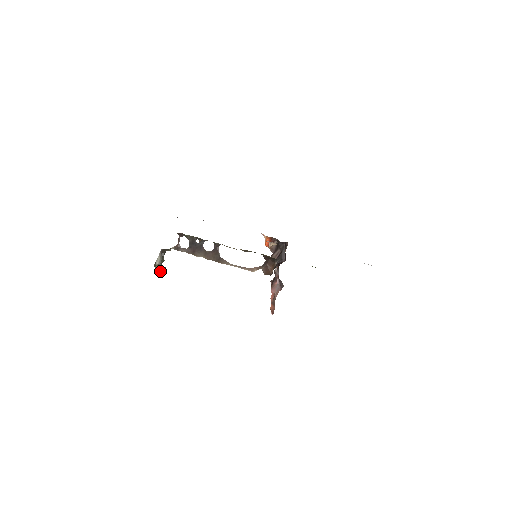
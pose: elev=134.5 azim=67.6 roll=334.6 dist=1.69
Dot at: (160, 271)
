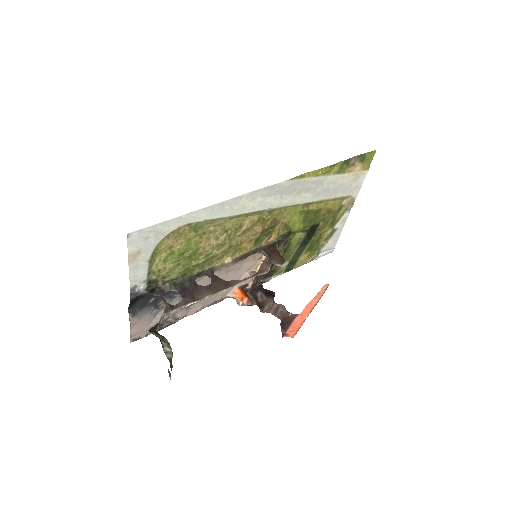
Dot at: (170, 351)
